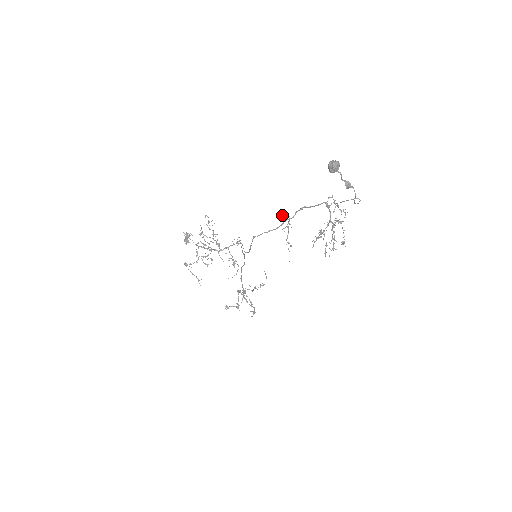
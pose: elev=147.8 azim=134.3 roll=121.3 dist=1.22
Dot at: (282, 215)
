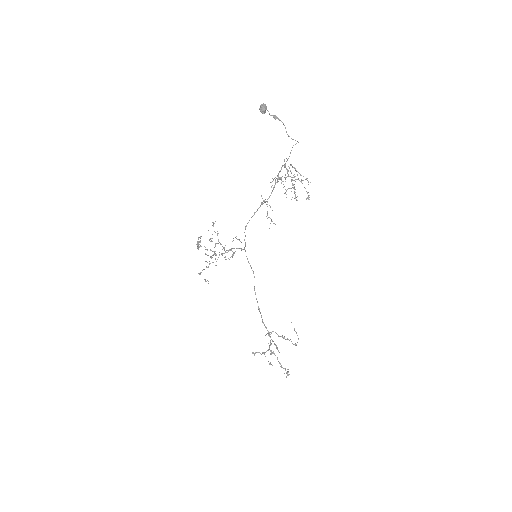
Dot at: occluded
